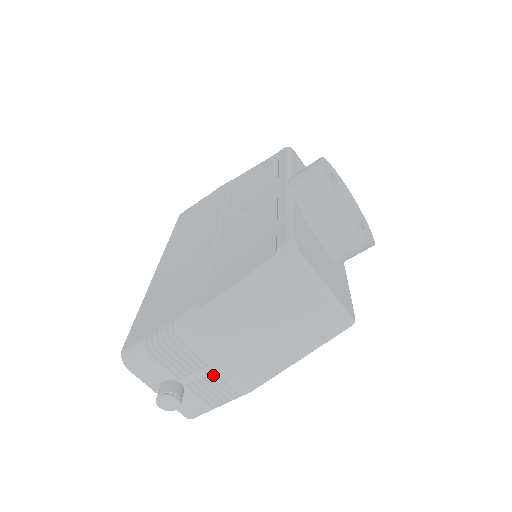
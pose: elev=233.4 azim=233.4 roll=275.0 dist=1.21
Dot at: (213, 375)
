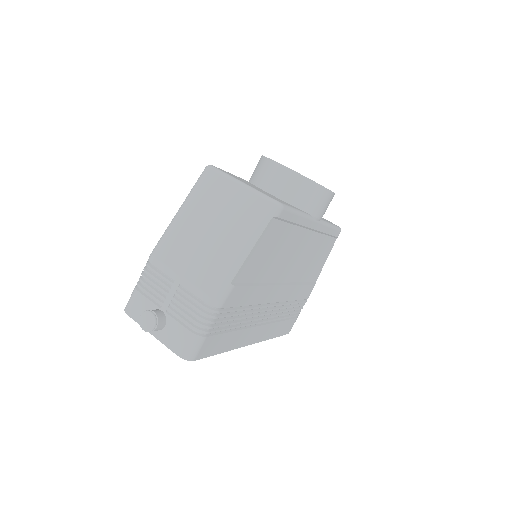
Dot at: (181, 290)
